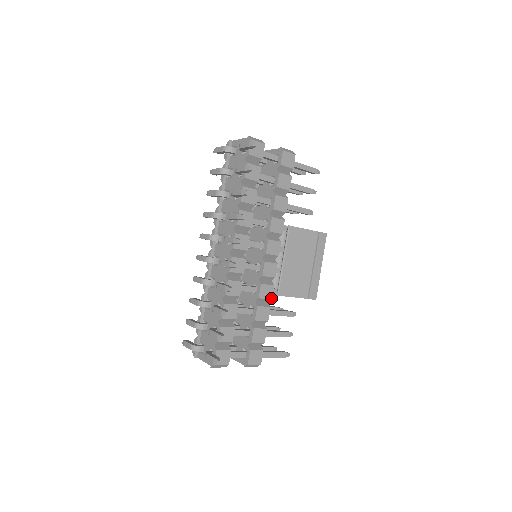
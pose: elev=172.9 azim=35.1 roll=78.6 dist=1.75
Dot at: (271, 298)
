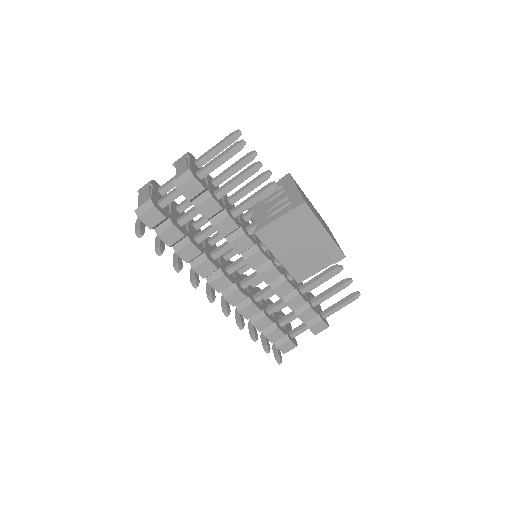
Dot at: (293, 289)
